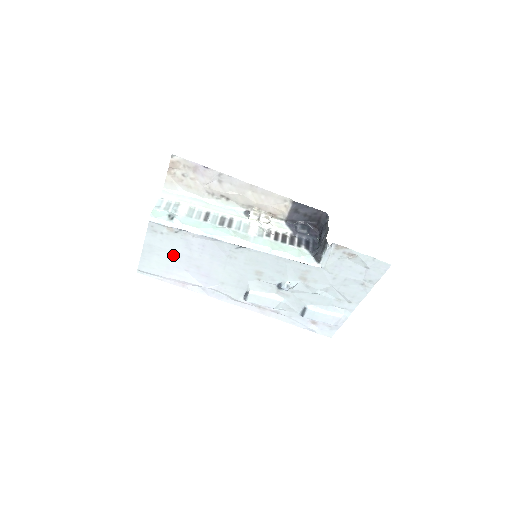
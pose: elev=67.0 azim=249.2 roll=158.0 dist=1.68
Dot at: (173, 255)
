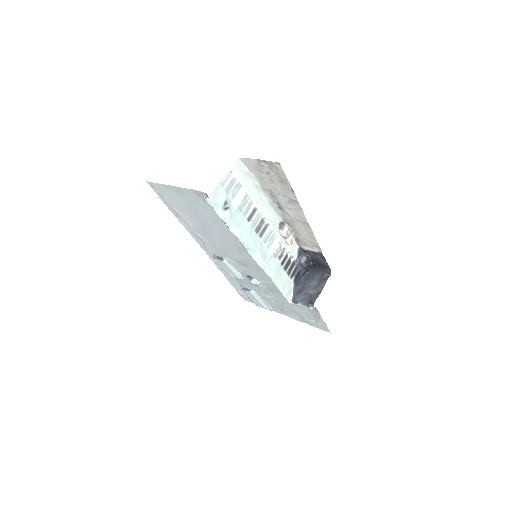
Dot at: (194, 209)
